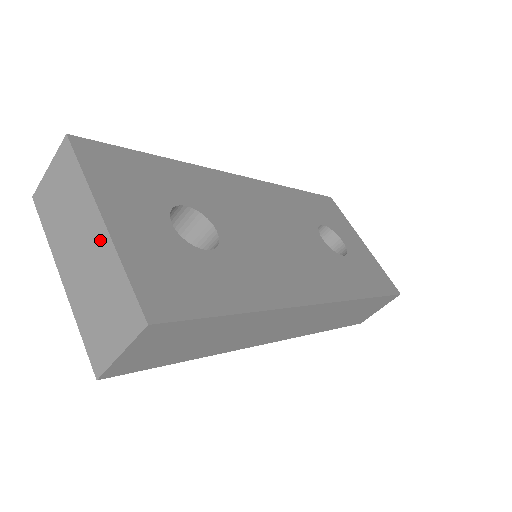
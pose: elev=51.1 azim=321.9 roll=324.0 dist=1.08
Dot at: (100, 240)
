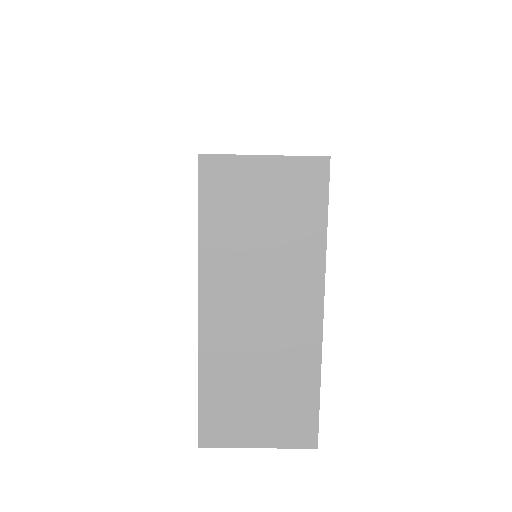
Dot at: (304, 327)
